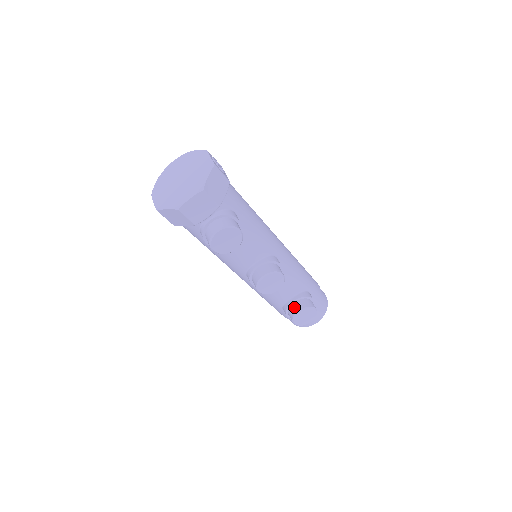
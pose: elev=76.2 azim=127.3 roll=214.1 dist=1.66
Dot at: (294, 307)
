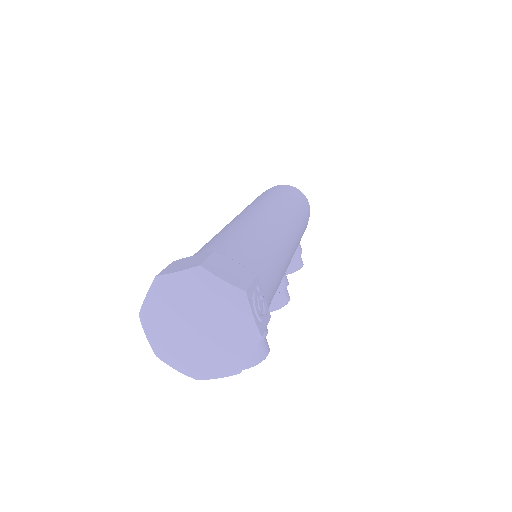
Dot at: occluded
